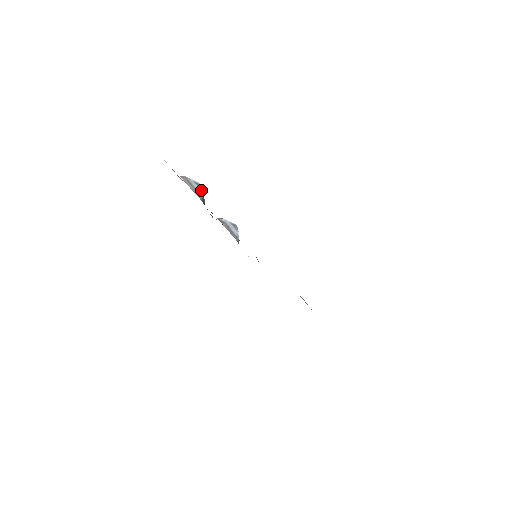
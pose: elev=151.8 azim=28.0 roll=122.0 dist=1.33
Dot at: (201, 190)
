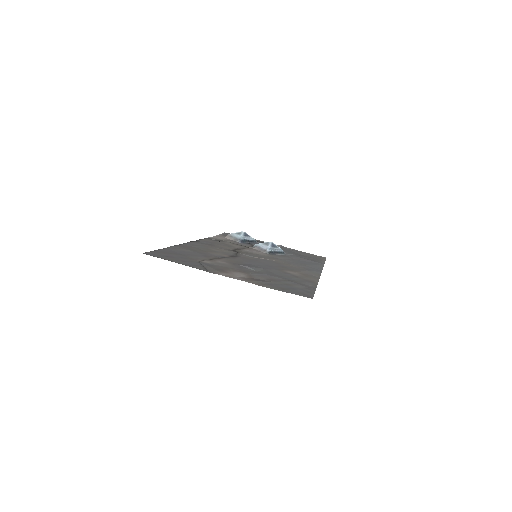
Dot at: (241, 235)
